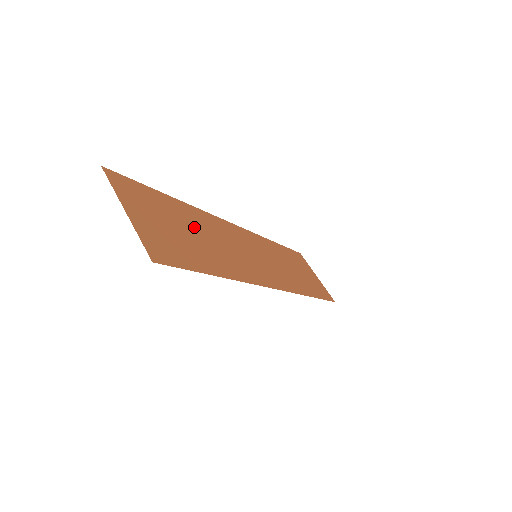
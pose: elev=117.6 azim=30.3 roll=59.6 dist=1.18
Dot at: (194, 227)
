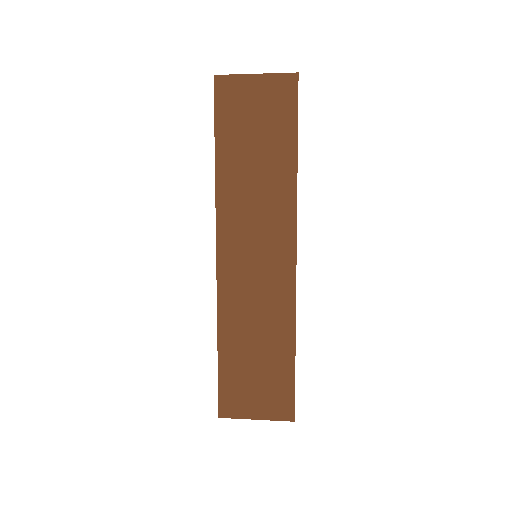
Dot at: (245, 160)
